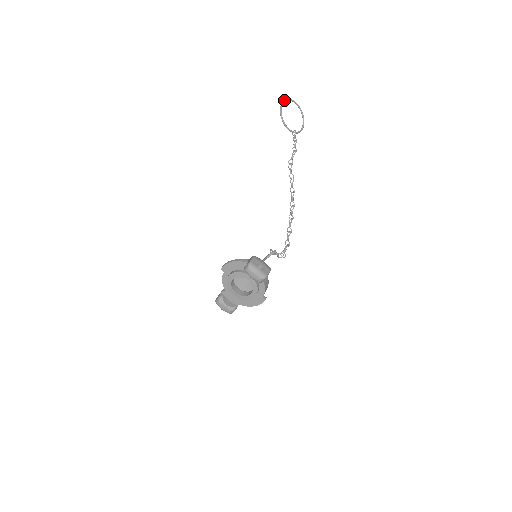
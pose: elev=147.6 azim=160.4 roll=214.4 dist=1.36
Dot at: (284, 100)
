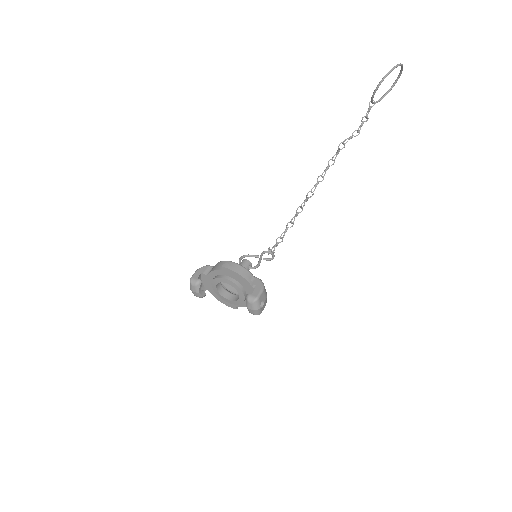
Dot at: (398, 65)
